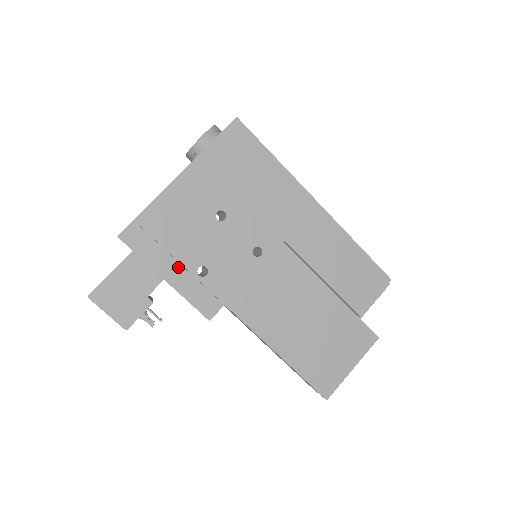
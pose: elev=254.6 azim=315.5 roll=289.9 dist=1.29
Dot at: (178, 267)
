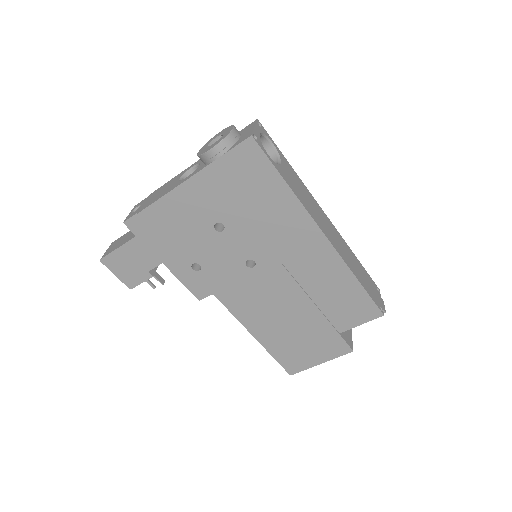
Dot at: (176, 257)
